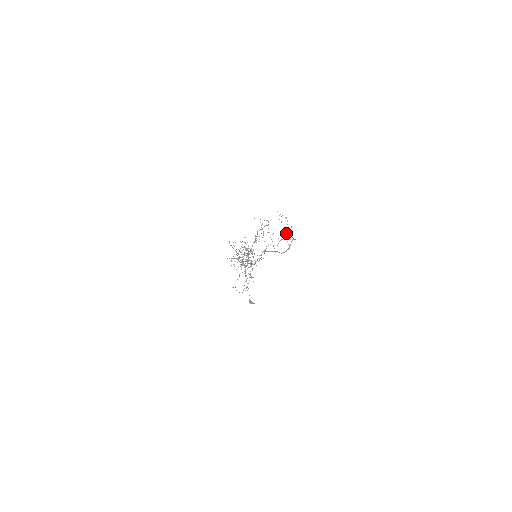
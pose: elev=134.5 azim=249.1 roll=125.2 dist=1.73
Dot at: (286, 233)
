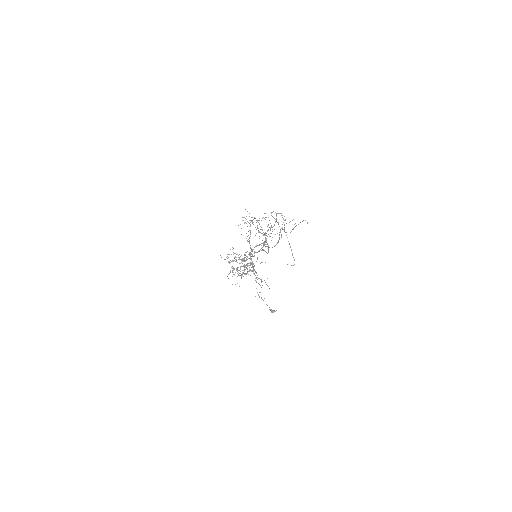
Dot at: occluded
